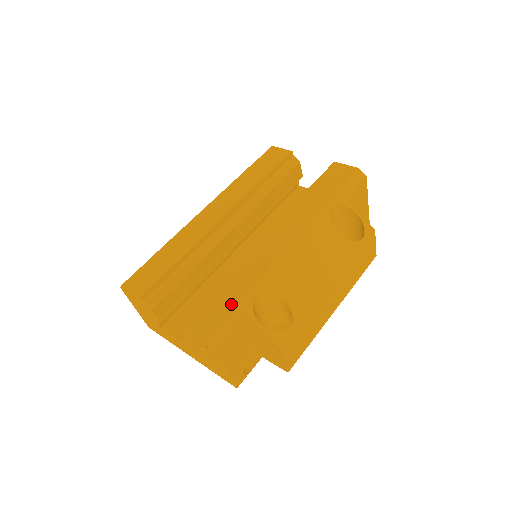
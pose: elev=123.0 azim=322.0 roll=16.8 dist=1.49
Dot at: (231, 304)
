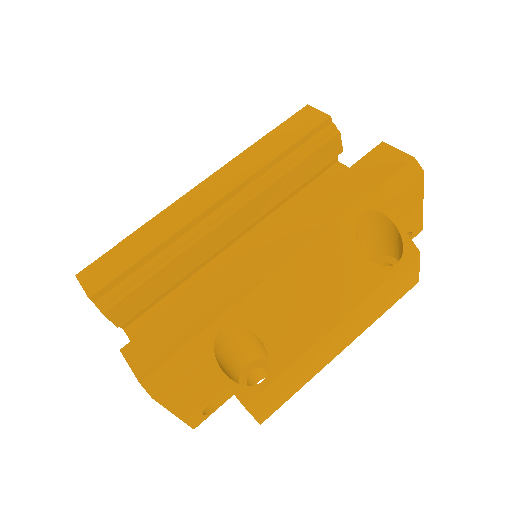
Dot at: (185, 338)
